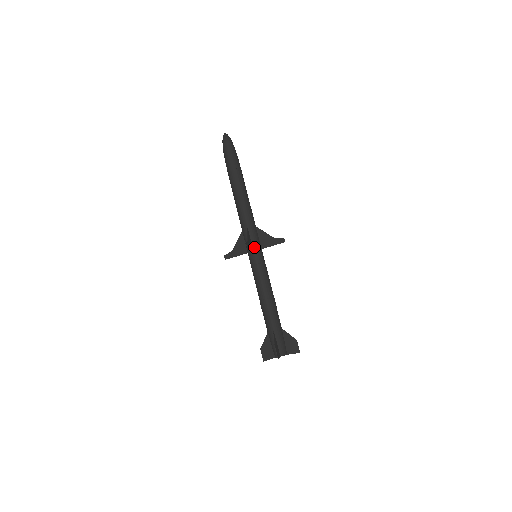
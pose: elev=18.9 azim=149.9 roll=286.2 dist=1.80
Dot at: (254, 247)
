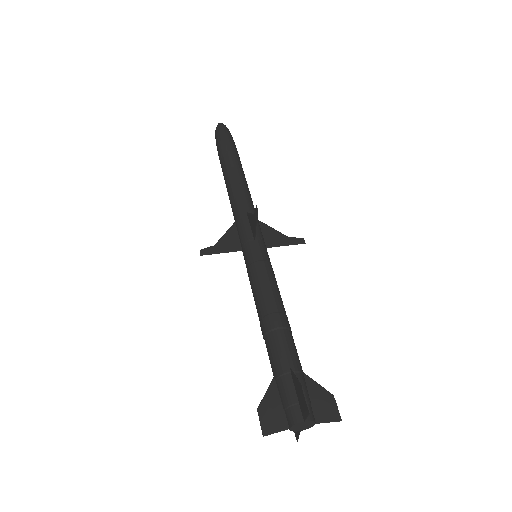
Dot at: (257, 238)
